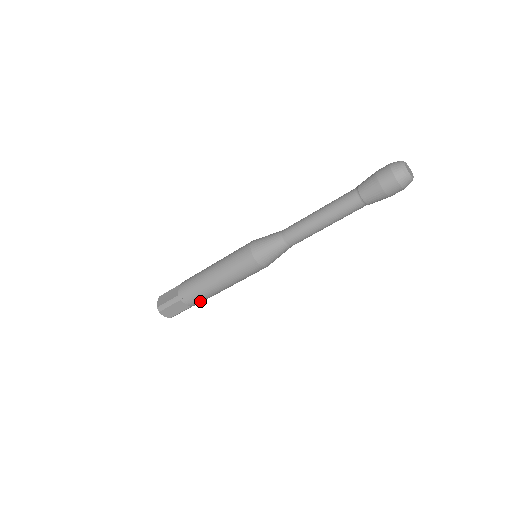
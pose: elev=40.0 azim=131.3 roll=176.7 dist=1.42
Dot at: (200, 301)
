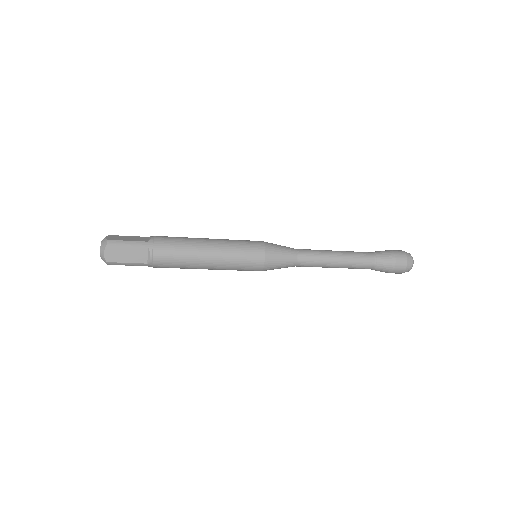
Dot at: (167, 263)
